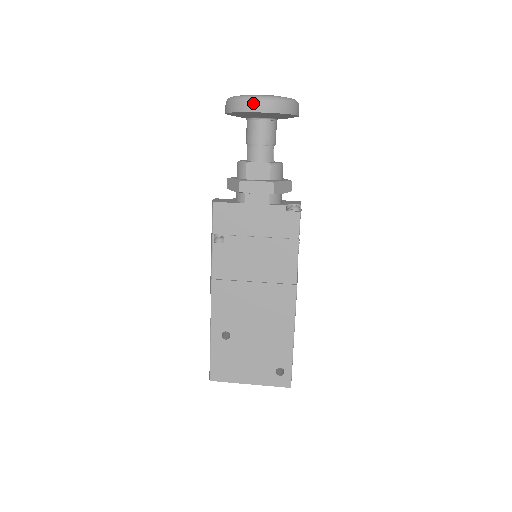
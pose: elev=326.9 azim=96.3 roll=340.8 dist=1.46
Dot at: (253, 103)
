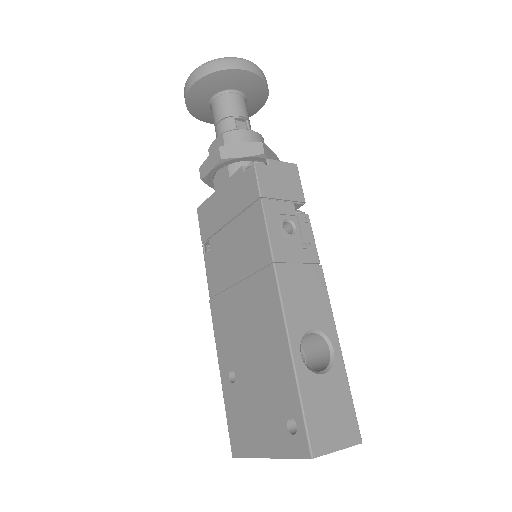
Dot at: (186, 85)
